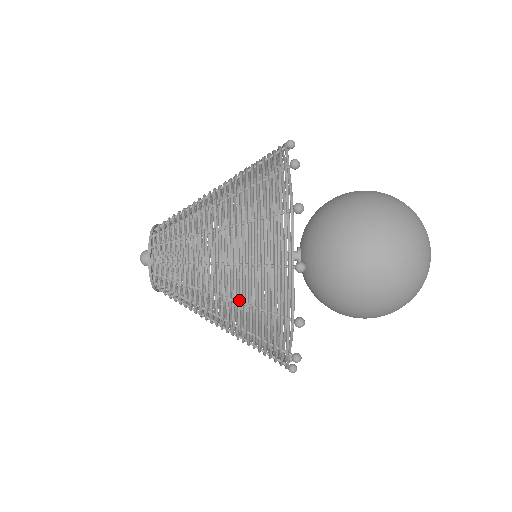
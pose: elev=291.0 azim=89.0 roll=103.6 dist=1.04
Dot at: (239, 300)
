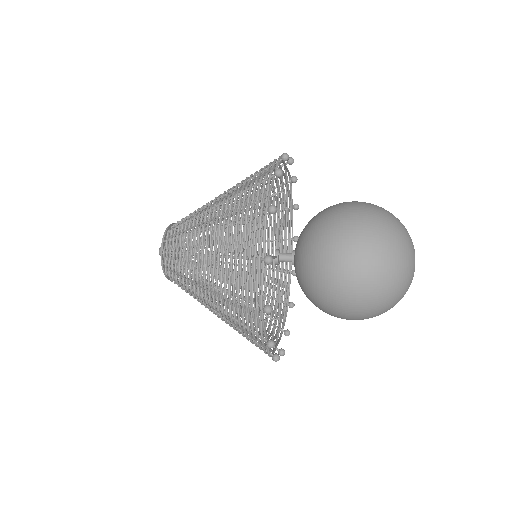
Dot at: occluded
